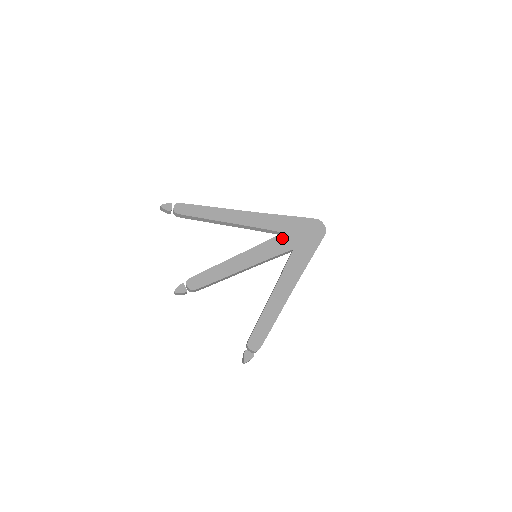
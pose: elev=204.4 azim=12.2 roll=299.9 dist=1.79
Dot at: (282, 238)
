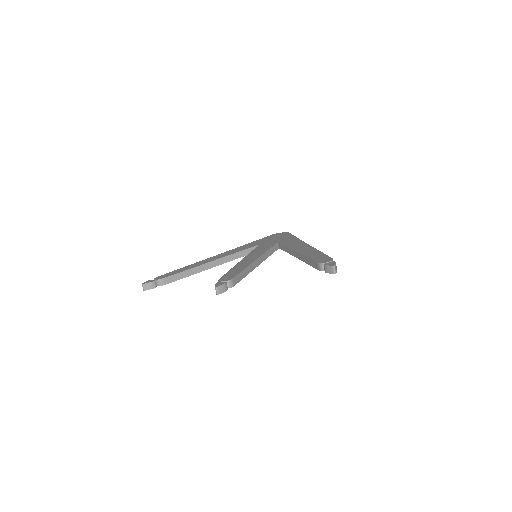
Dot at: (262, 245)
